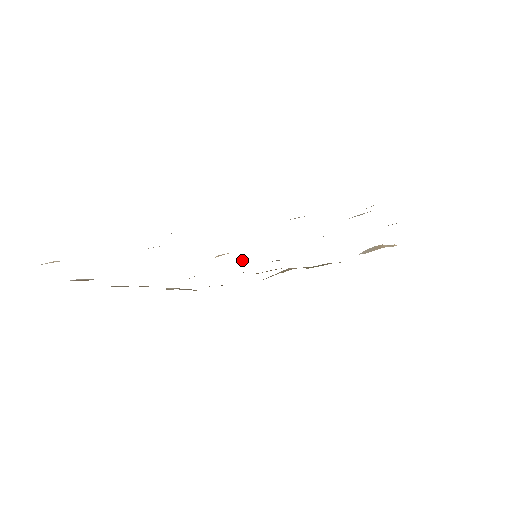
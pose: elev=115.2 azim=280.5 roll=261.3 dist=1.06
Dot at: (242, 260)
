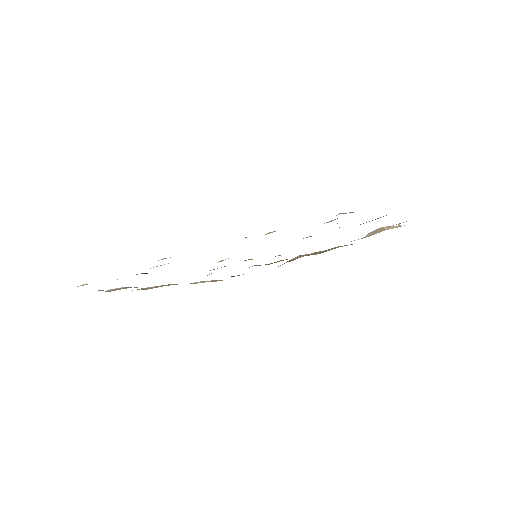
Dot at: (245, 260)
